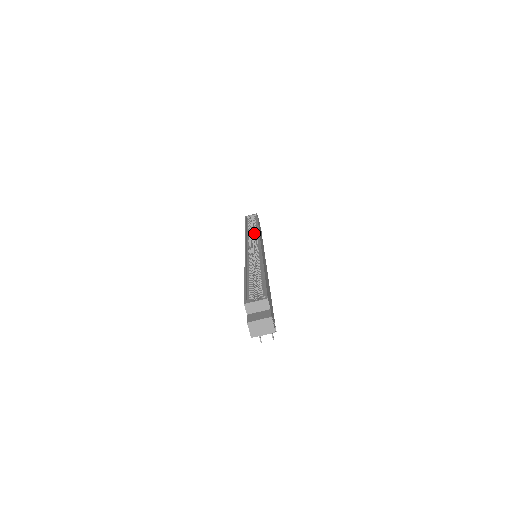
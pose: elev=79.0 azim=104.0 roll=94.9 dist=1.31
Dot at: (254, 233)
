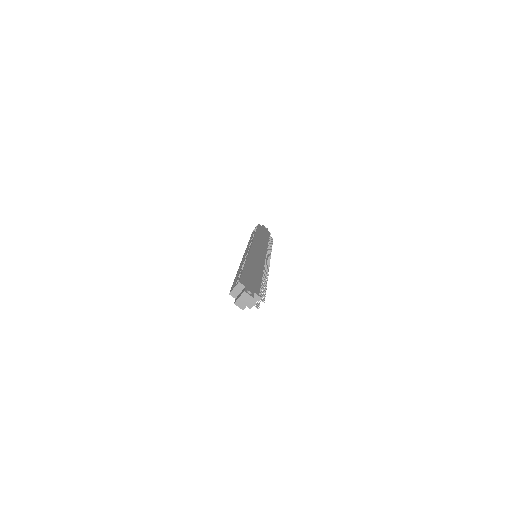
Dot at: occluded
